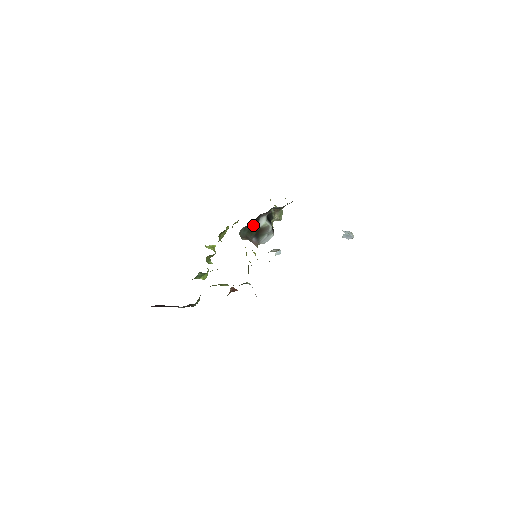
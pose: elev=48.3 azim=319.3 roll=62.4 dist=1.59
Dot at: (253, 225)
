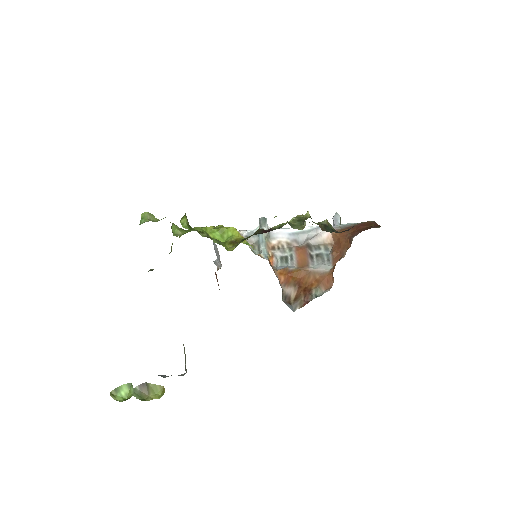
Dot at: occluded
